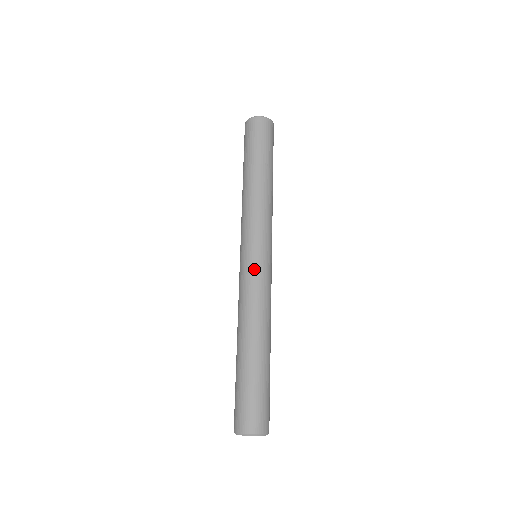
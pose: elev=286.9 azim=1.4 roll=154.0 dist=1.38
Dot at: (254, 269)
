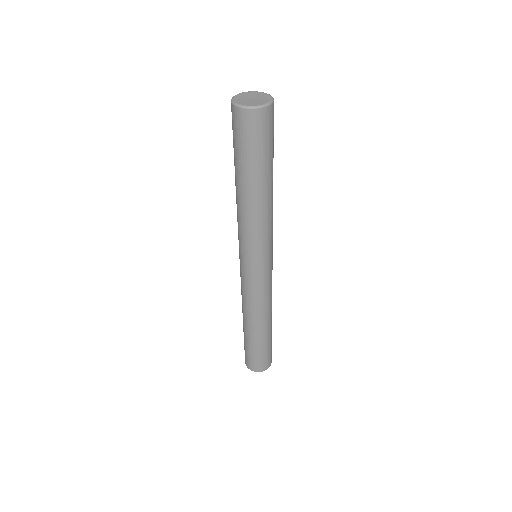
Dot at: (269, 277)
